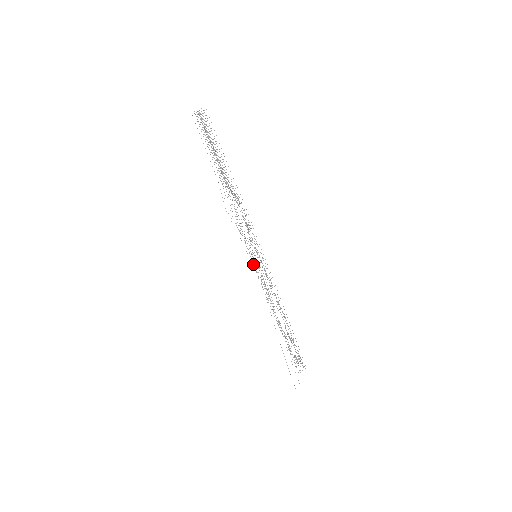
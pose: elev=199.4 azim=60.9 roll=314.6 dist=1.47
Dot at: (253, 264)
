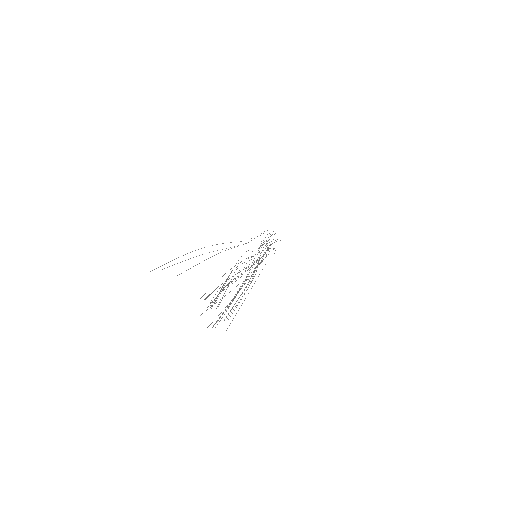
Dot at: occluded
